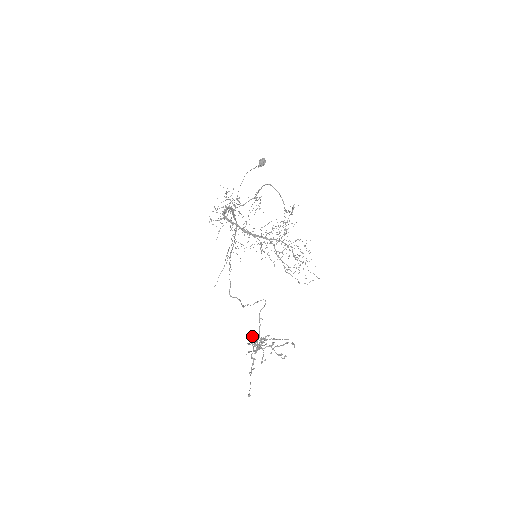
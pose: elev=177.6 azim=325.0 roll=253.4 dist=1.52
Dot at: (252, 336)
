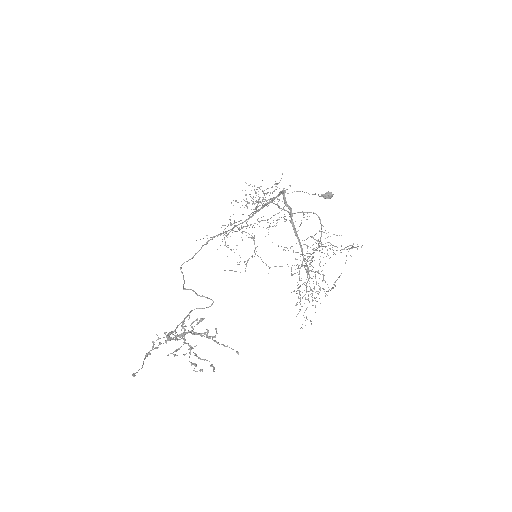
Dot at: occluded
